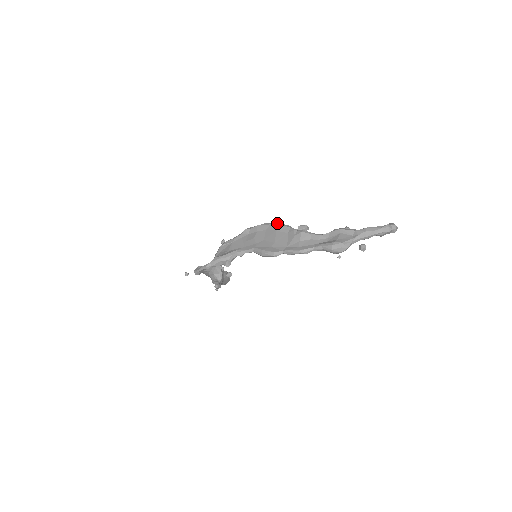
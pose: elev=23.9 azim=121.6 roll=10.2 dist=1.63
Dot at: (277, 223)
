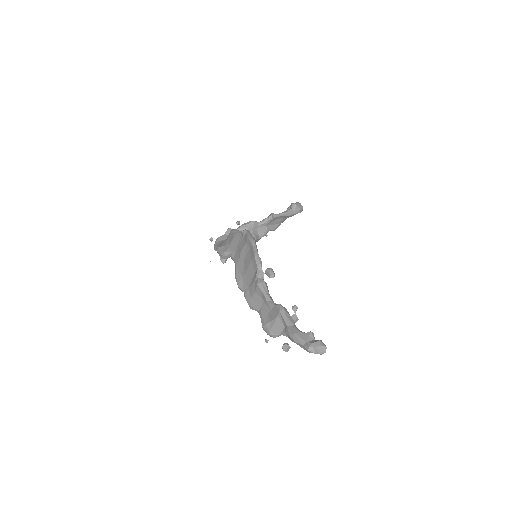
Dot at: (255, 251)
